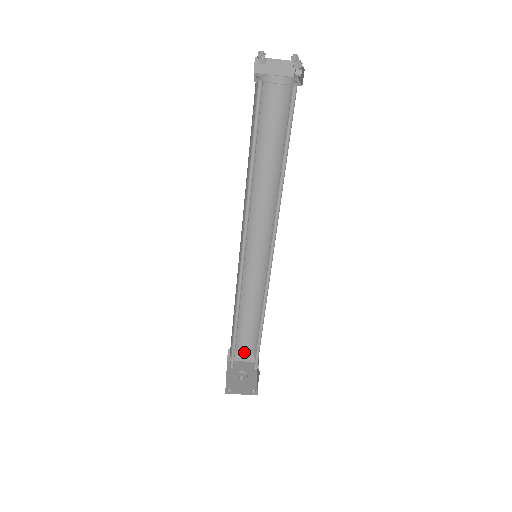
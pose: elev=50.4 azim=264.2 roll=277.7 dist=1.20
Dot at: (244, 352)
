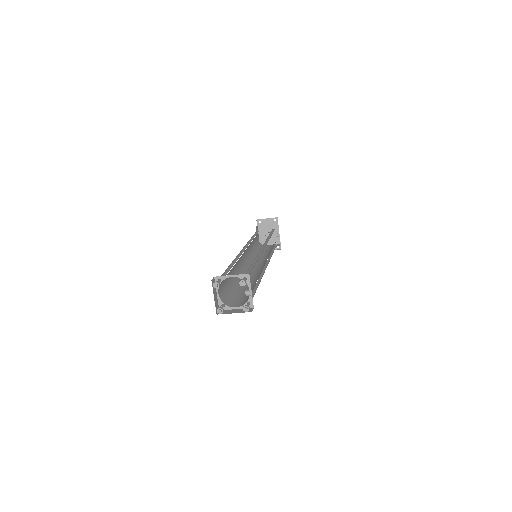
Dot at: occluded
